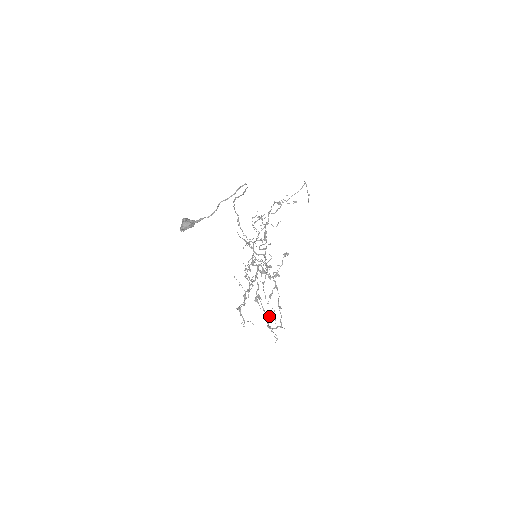
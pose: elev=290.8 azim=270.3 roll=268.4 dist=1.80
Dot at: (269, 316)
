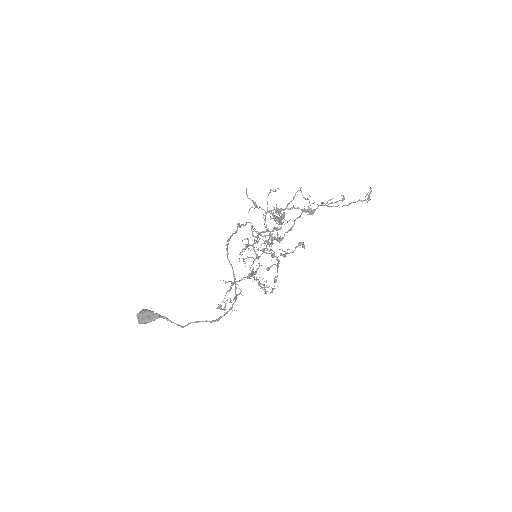
Dot at: occluded
